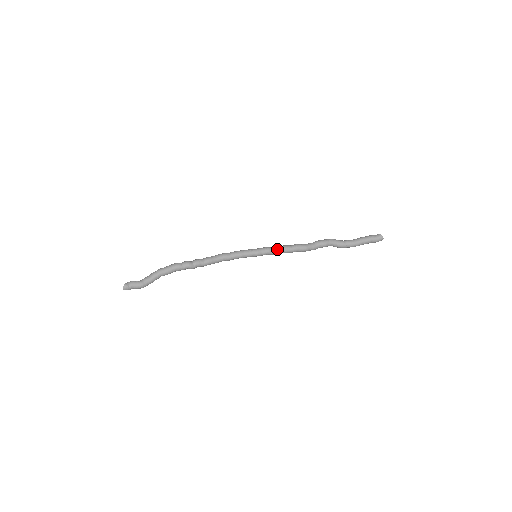
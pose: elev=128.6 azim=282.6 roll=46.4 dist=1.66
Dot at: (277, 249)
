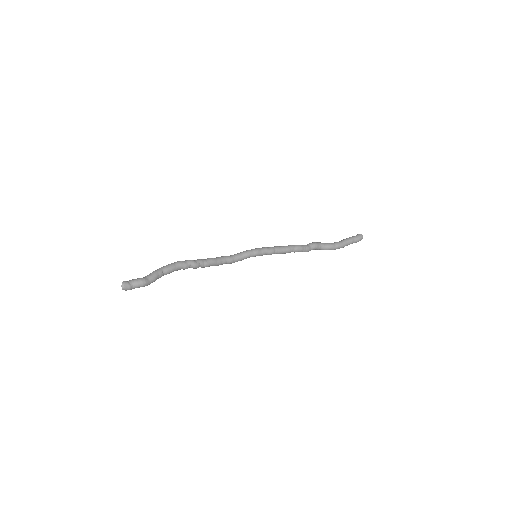
Dot at: (274, 247)
